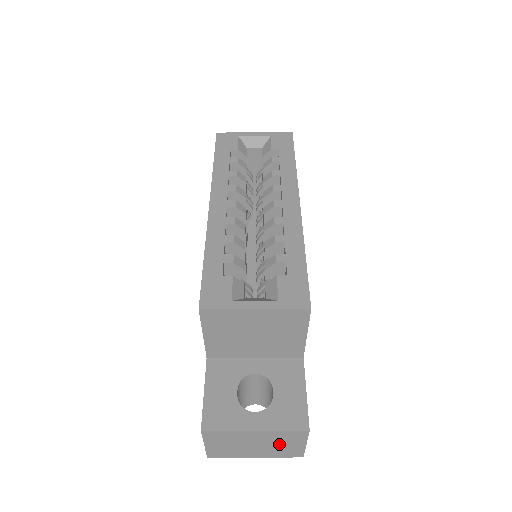
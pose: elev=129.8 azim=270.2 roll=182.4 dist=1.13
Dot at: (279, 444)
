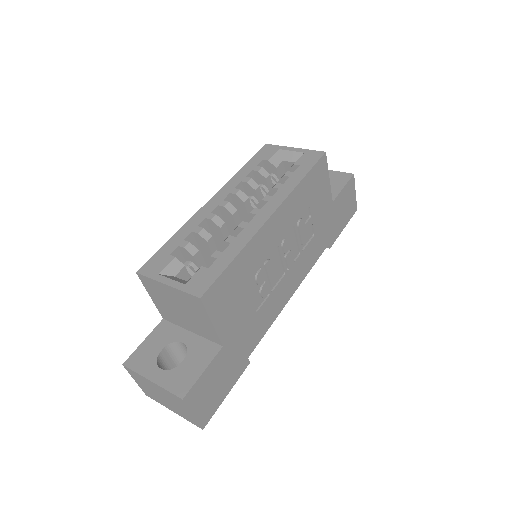
Dot at: (176, 404)
